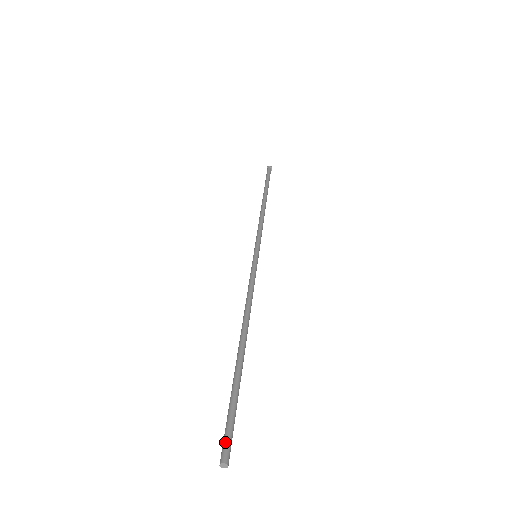
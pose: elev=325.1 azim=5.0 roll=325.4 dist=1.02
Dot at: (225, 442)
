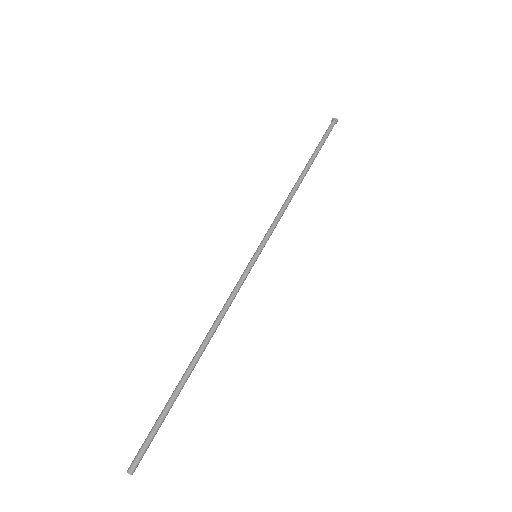
Dot at: (137, 456)
